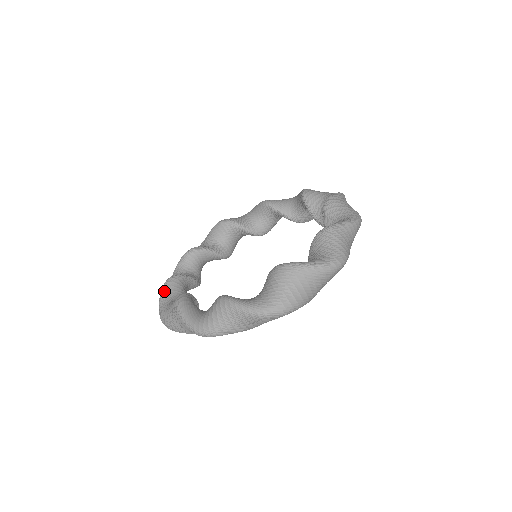
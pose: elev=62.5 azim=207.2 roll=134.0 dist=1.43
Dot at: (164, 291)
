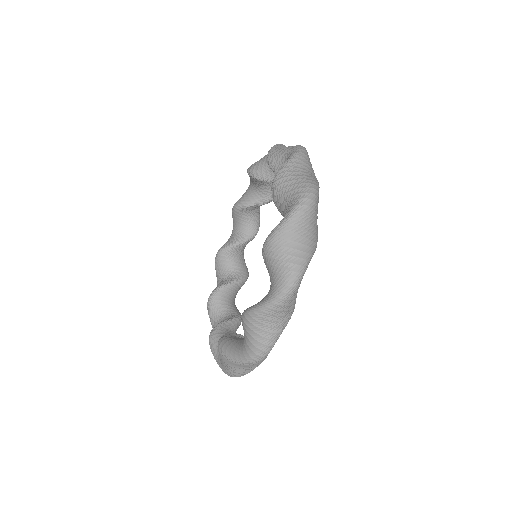
Dot at: (215, 268)
